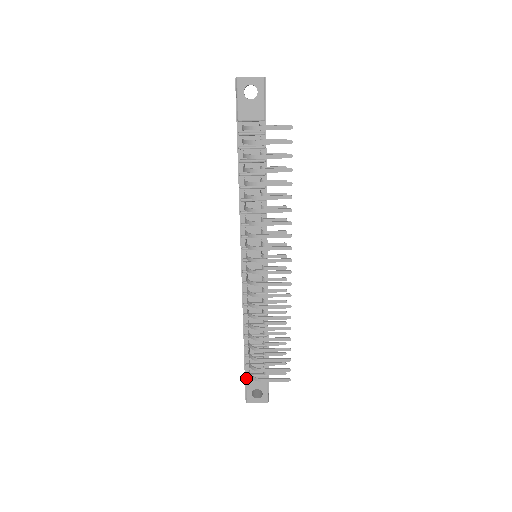
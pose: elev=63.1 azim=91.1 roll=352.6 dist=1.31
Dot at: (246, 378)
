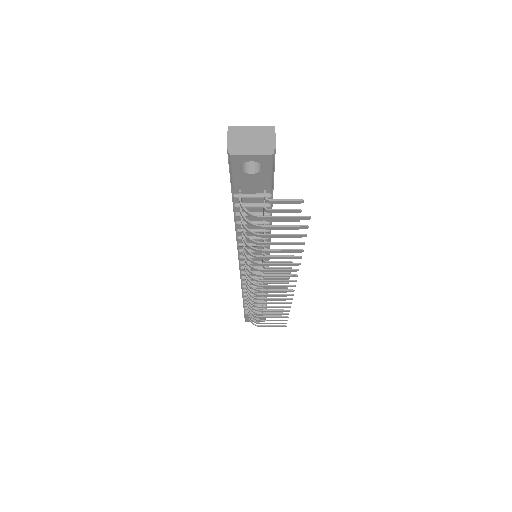
Dot at: (245, 314)
